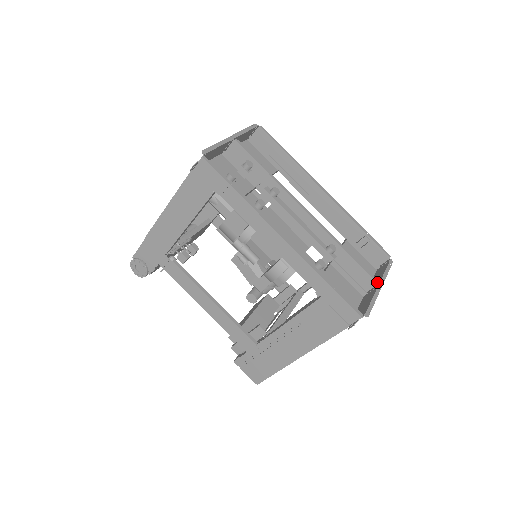
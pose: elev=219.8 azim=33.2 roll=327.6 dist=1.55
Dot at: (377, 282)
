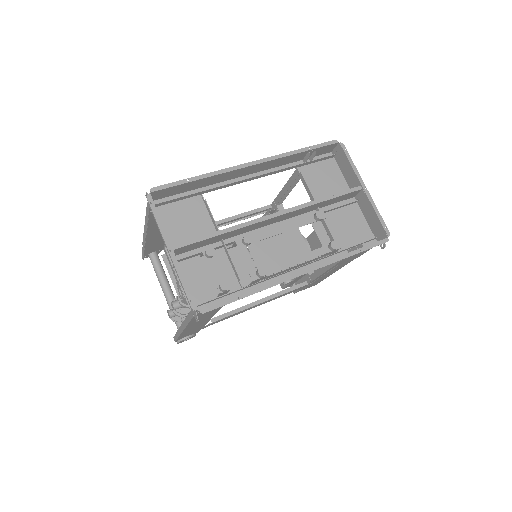
Dot at: (361, 189)
